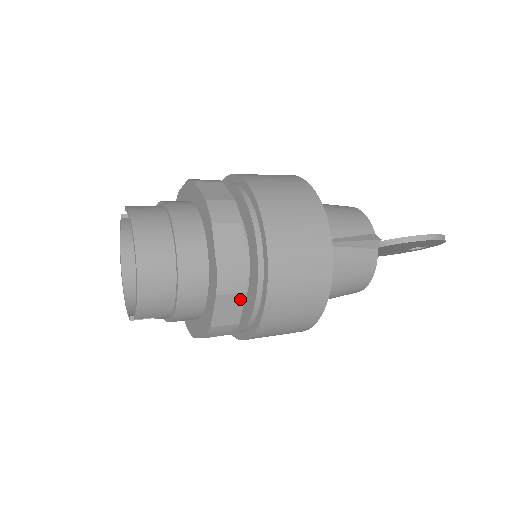
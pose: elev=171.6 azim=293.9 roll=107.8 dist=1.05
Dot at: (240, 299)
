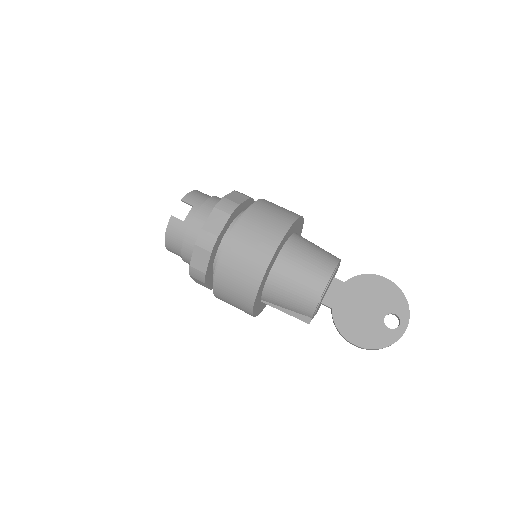
Dot at: occluded
